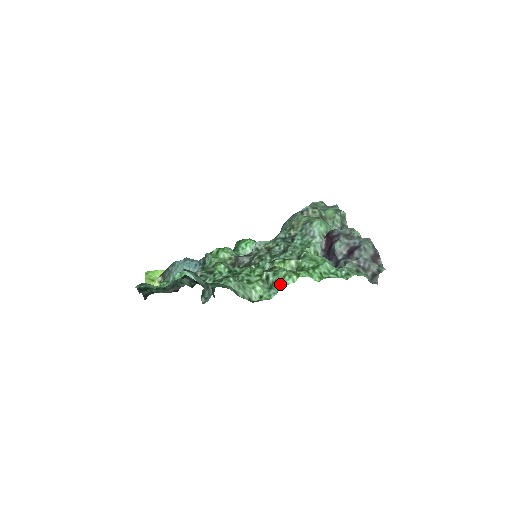
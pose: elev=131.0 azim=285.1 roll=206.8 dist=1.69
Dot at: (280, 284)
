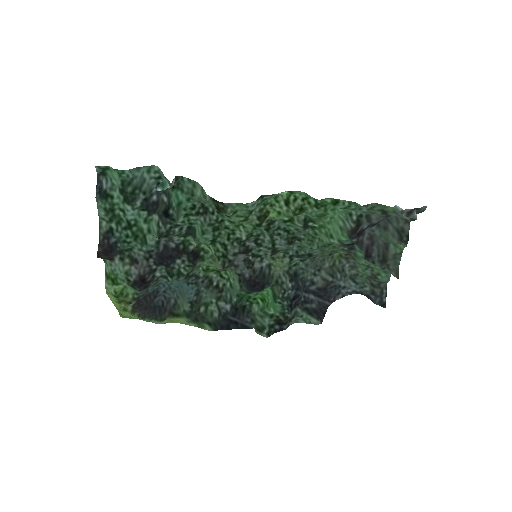
Dot at: (264, 197)
